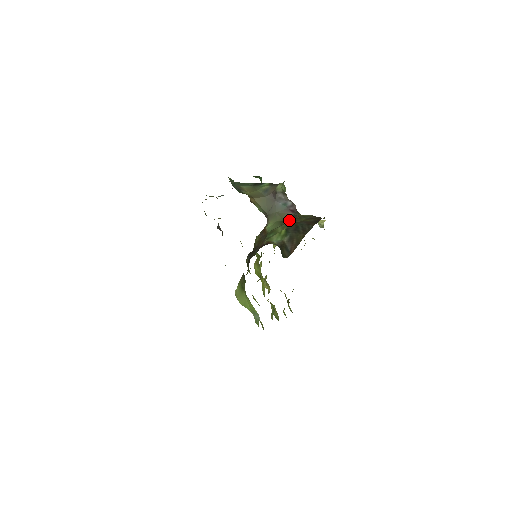
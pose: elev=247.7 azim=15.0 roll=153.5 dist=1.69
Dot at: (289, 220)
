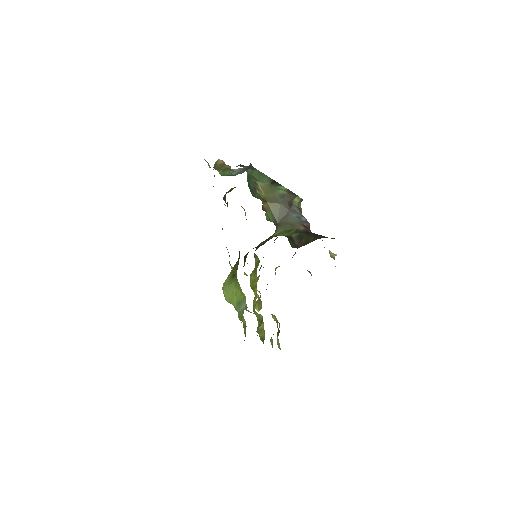
Dot at: occluded
